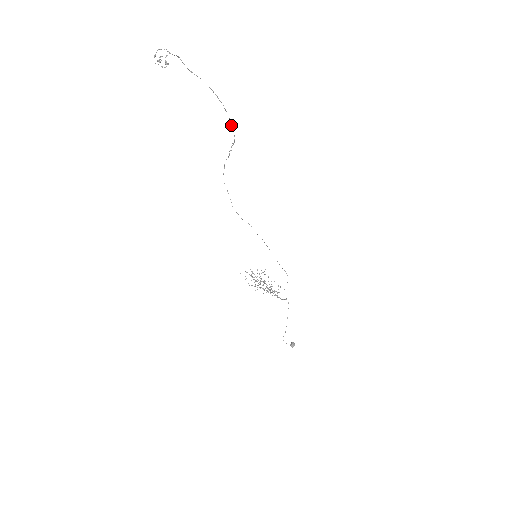
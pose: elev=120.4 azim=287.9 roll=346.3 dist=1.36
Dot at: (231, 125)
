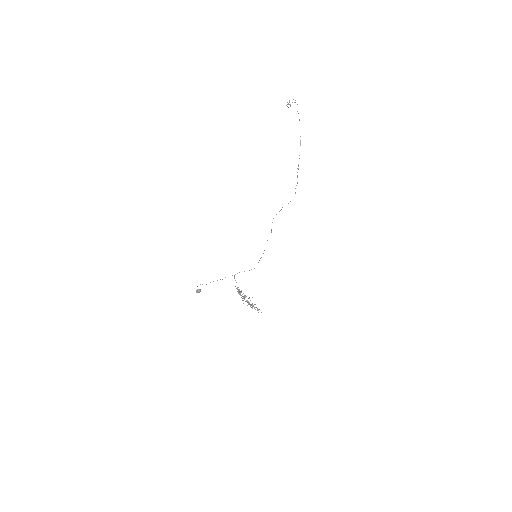
Dot at: occluded
